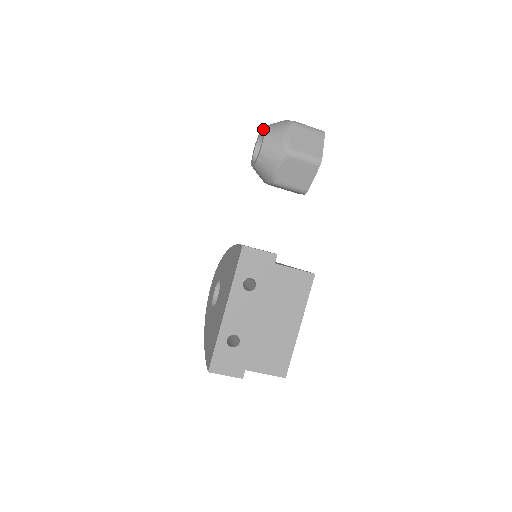
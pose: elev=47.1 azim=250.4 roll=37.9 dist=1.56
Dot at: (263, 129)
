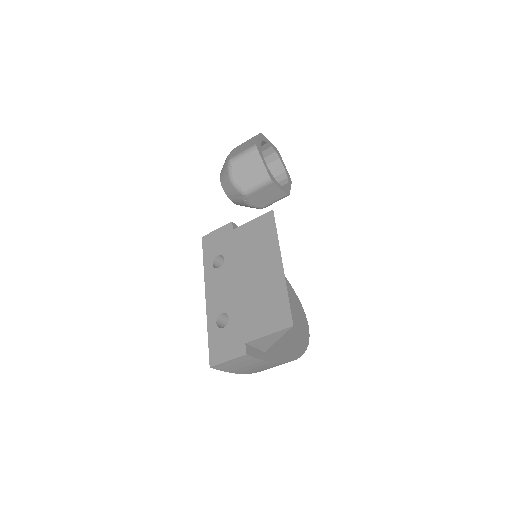
Dot at: occluded
